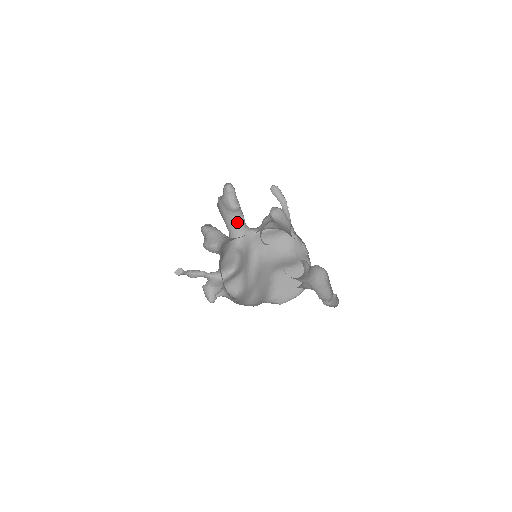
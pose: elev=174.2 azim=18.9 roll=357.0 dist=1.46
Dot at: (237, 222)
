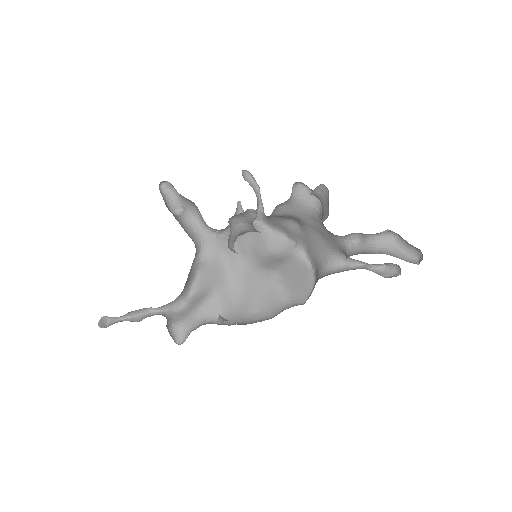
Dot at: (191, 228)
